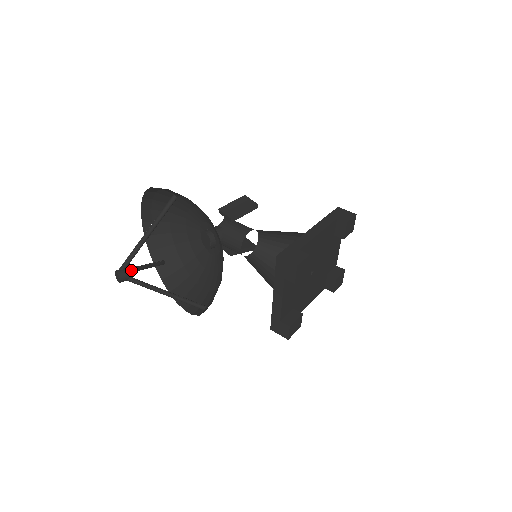
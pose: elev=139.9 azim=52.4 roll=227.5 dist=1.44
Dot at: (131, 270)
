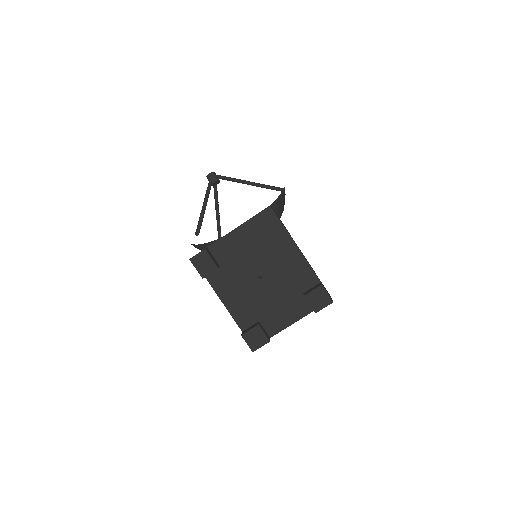
Dot at: (218, 180)
